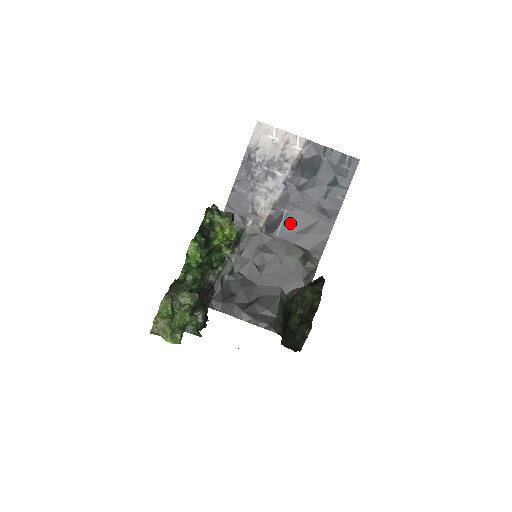
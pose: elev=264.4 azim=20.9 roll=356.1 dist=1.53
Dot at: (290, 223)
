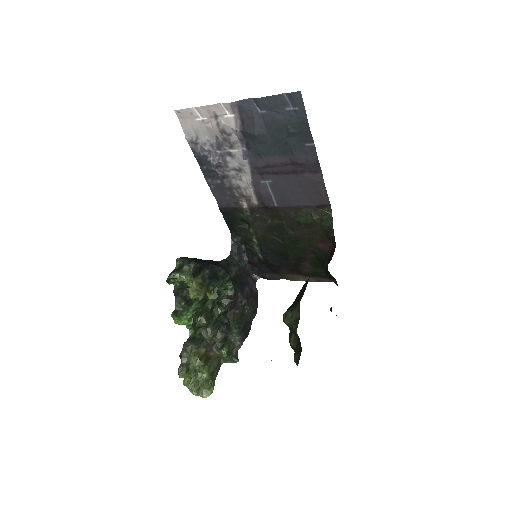
Dot at: (279, 190)
